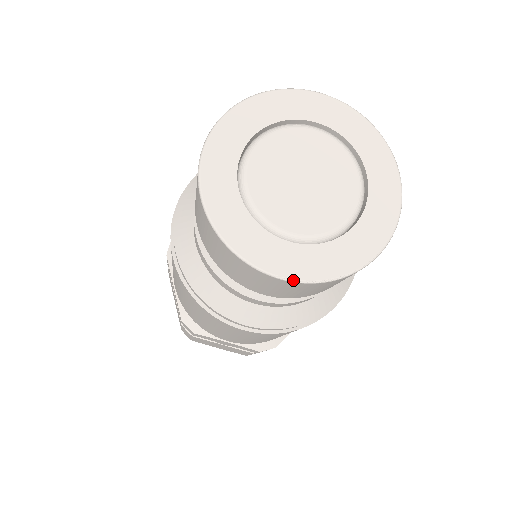
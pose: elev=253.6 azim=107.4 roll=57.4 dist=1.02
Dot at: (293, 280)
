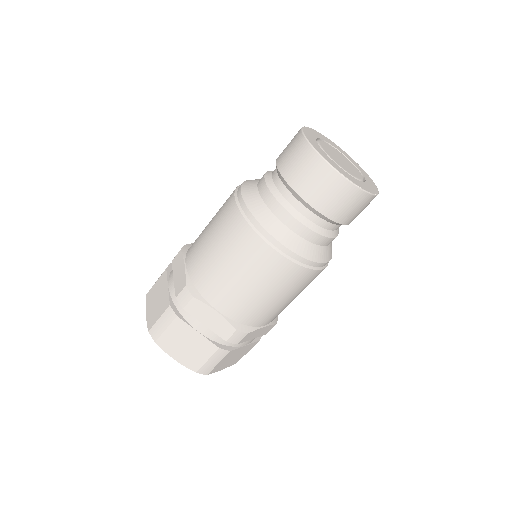
Dot at: (344, 176)
